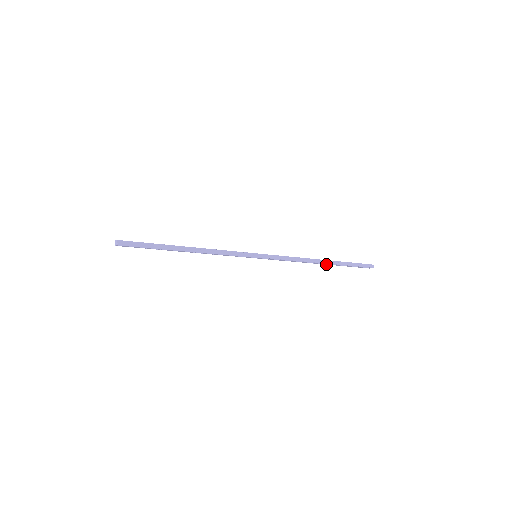
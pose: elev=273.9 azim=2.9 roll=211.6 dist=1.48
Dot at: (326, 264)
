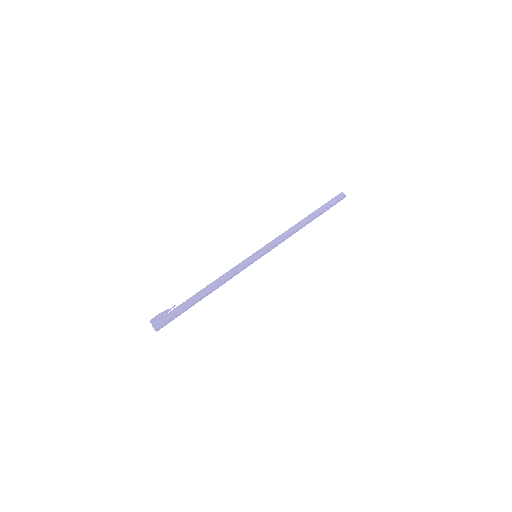
Dot at: (308, 219)
